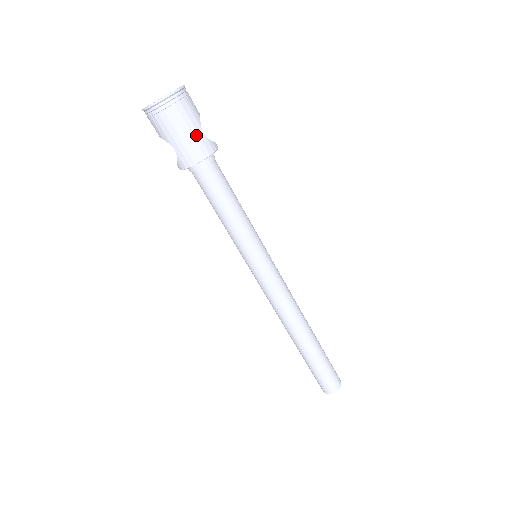
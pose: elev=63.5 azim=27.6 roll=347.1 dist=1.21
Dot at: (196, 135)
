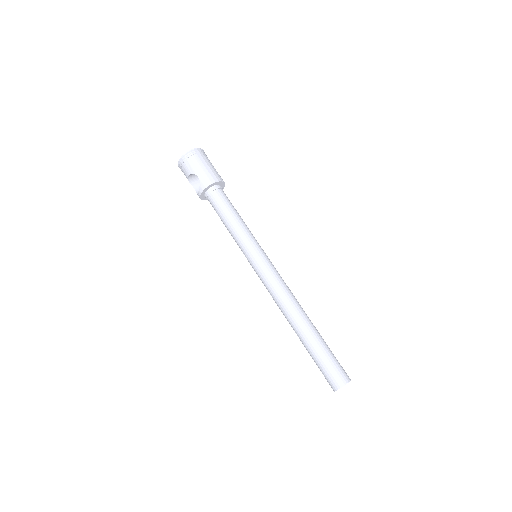
Dot at: (212, 169)
